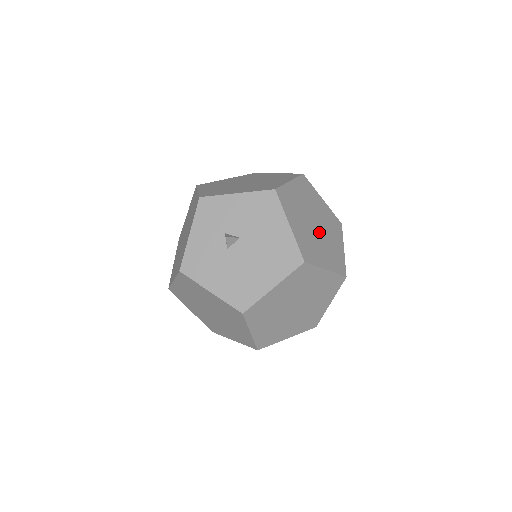
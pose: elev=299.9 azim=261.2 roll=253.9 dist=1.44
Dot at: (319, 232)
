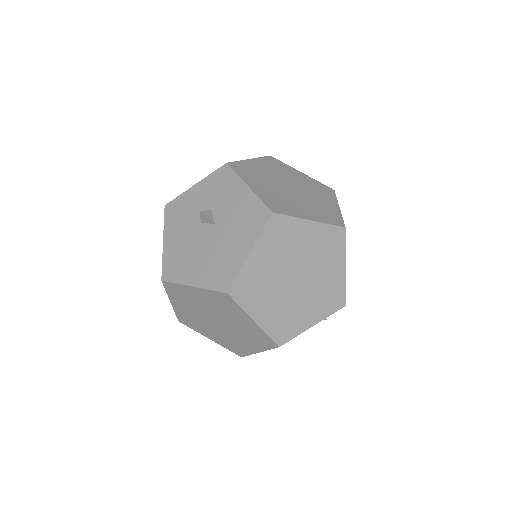
Dot at: (292, 287)
